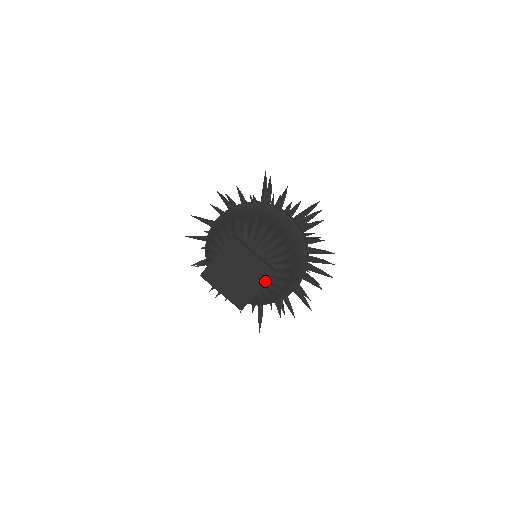
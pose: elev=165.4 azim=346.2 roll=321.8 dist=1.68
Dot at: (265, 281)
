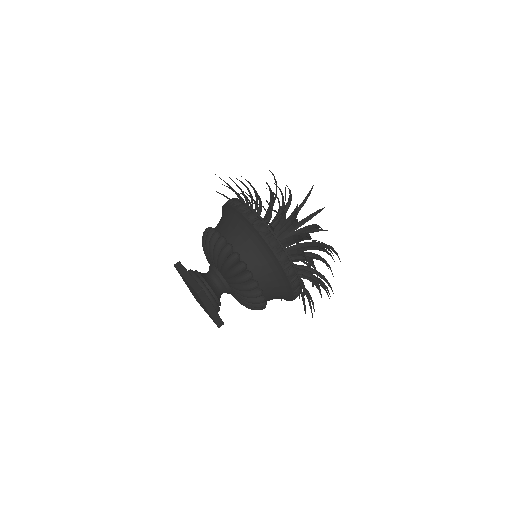
Dot at: occluded
